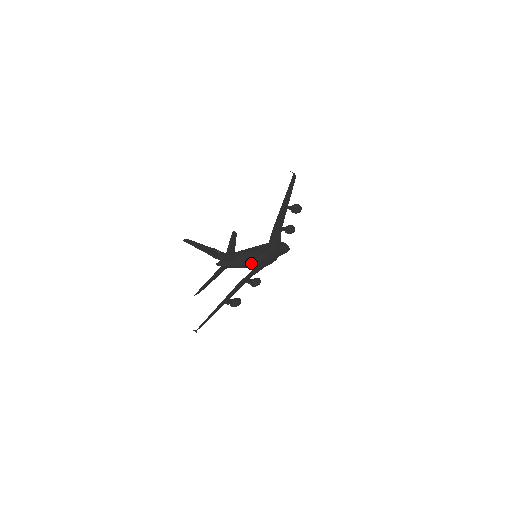
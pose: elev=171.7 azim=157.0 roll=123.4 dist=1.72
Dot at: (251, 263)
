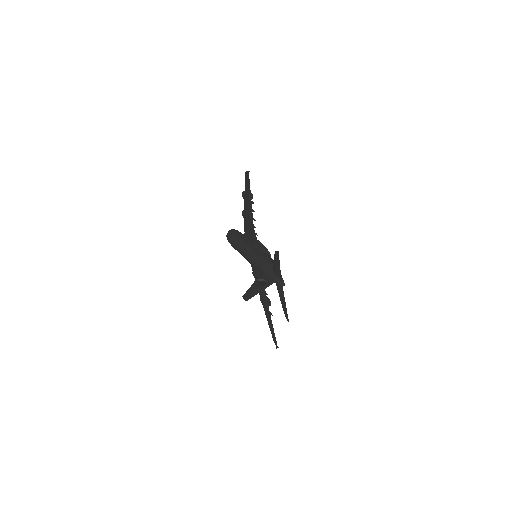
Dot at: occluded
